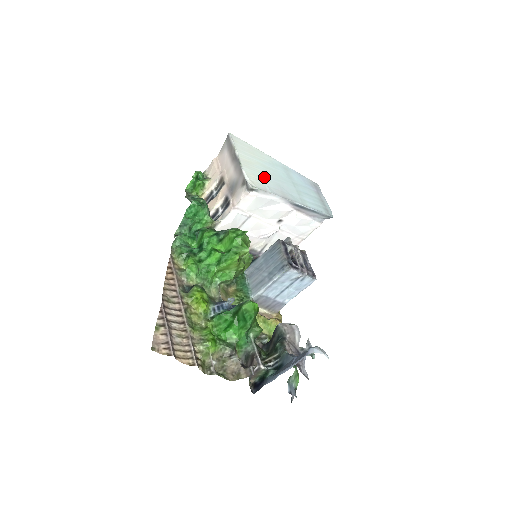
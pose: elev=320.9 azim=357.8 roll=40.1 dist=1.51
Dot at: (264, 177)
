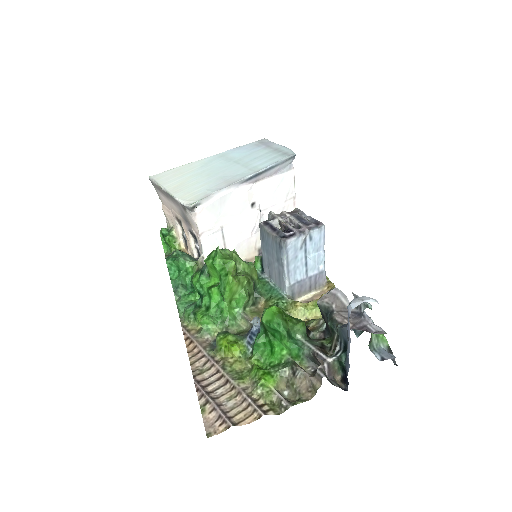
Dot at: (200, 185)
